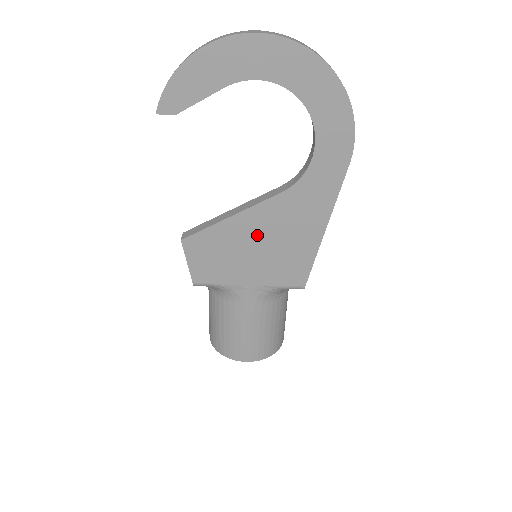
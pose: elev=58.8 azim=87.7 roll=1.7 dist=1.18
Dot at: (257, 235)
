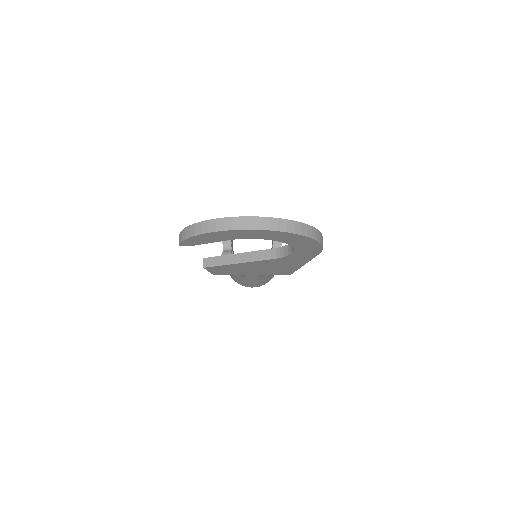
Dot at: (256, 267)
